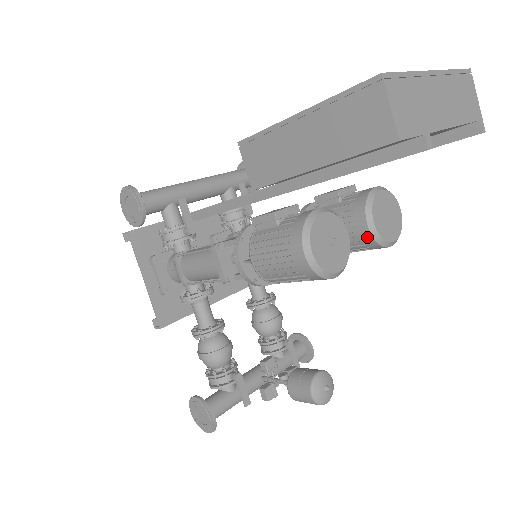
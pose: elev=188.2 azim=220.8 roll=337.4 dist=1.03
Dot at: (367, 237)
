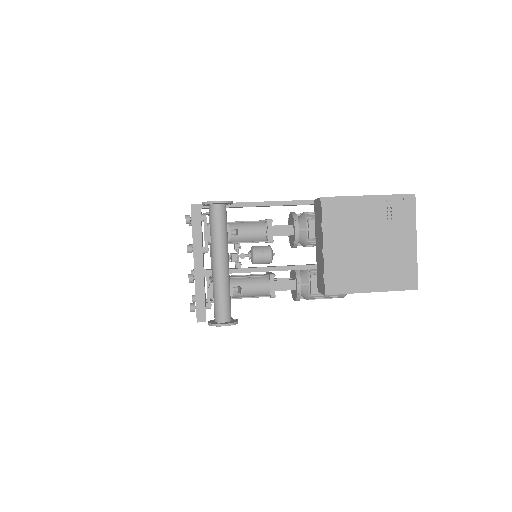
Dot at: occluded
